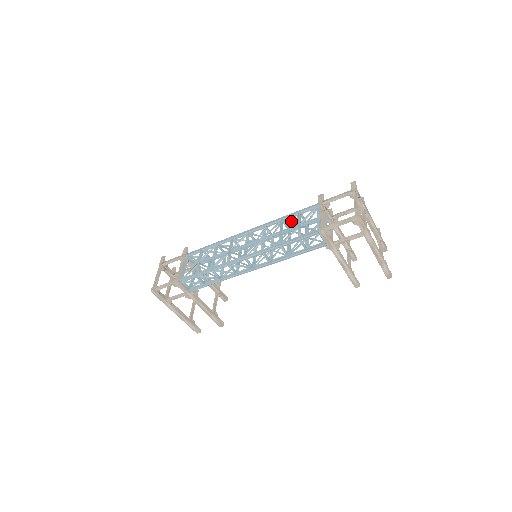
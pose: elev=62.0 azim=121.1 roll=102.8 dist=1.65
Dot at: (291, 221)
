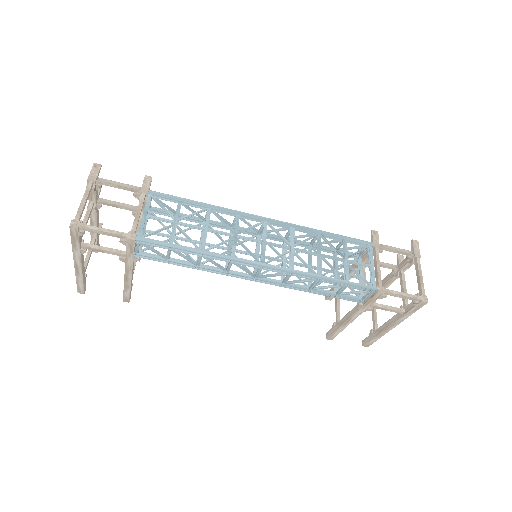
Dot at: occluded
